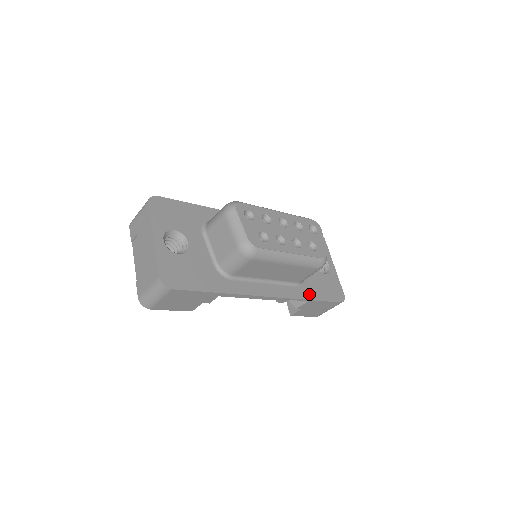
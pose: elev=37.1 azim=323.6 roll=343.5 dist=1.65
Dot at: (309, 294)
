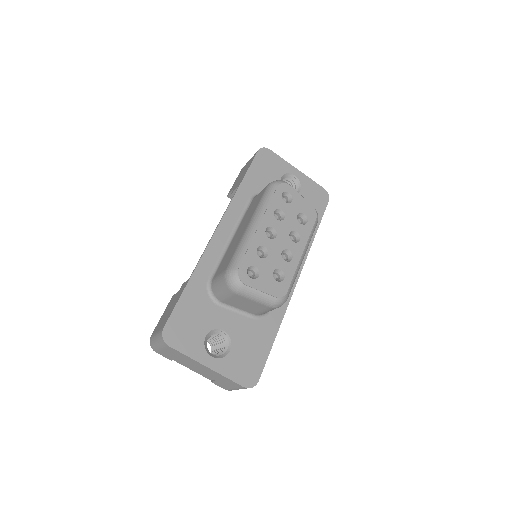
Dot at: occluded
